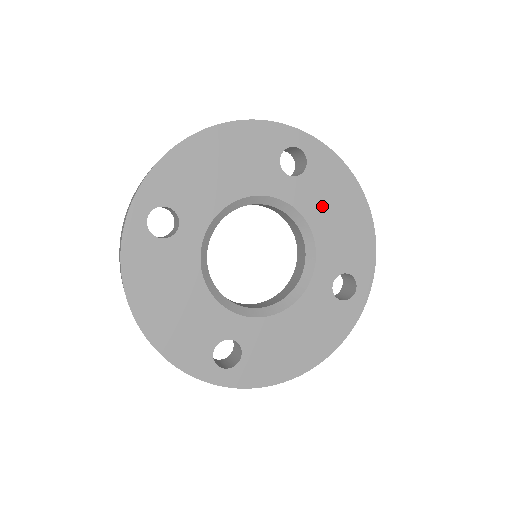
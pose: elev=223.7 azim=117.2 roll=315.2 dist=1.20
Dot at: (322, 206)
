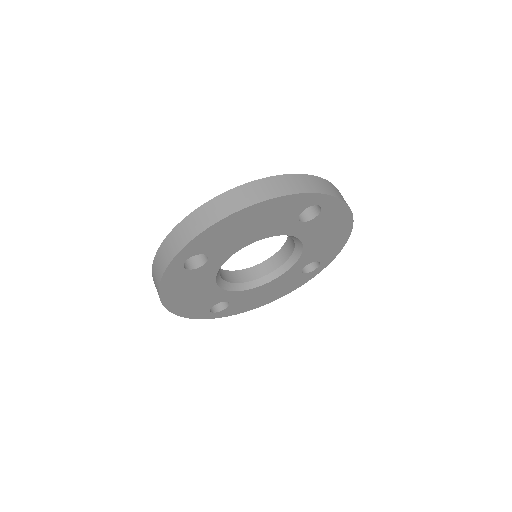
Dot at: (318, 233)
